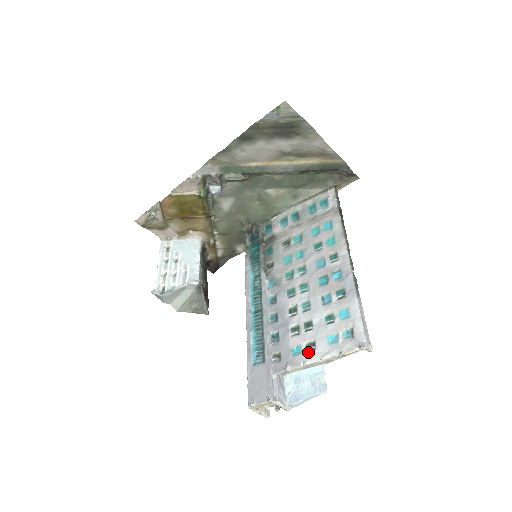
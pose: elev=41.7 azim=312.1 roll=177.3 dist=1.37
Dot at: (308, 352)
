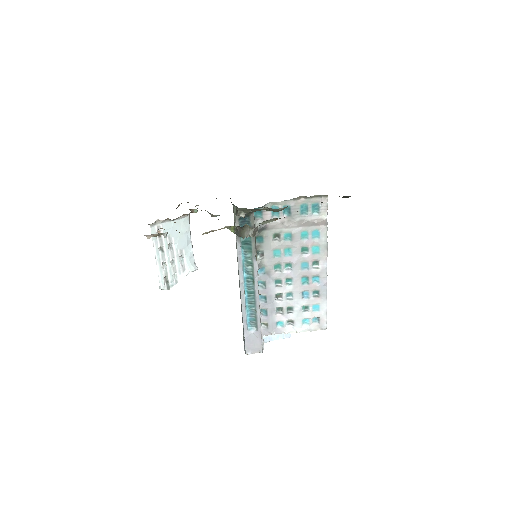
Dot at: (288, 326)
